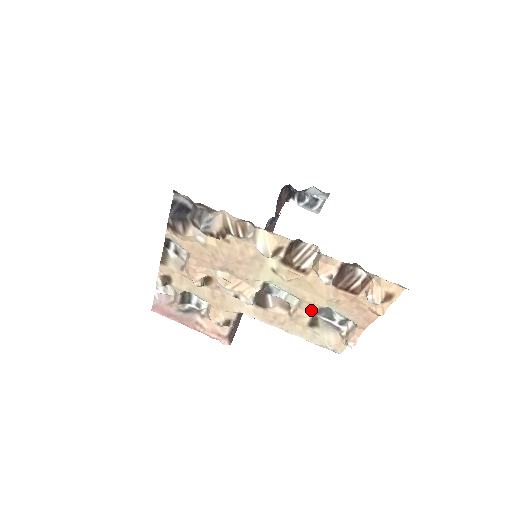
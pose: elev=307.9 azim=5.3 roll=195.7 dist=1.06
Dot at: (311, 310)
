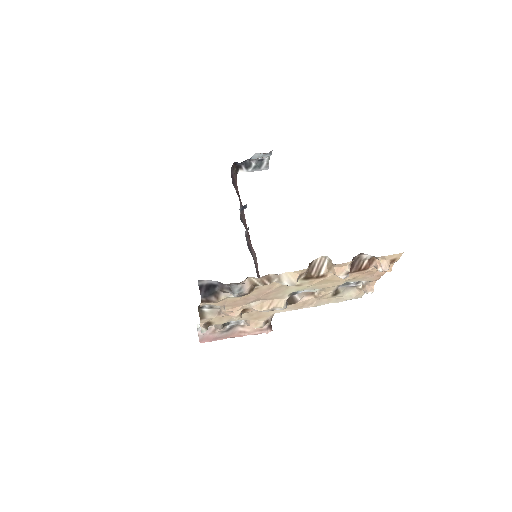
Dot at: (333, 289)
